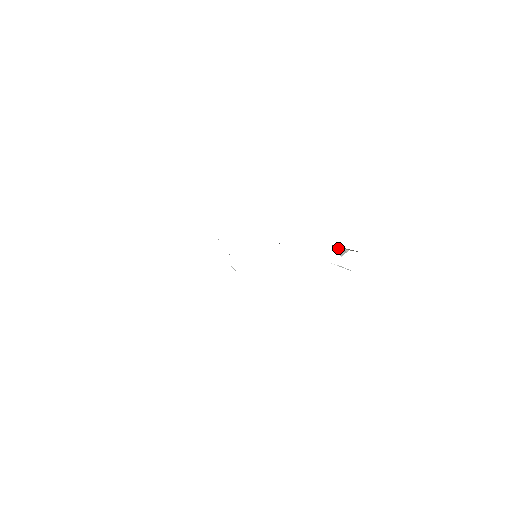
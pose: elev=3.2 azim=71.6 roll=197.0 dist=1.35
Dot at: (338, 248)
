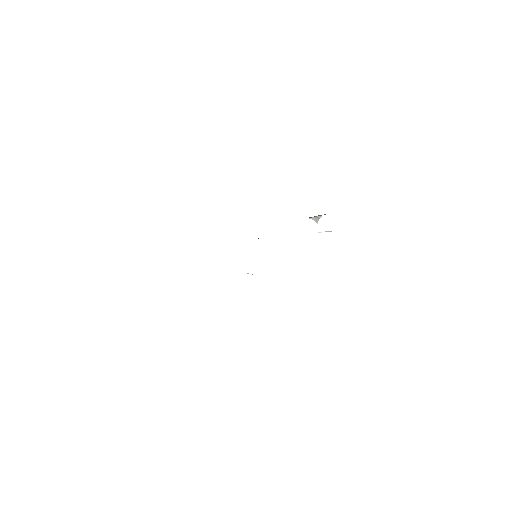
Dot at: (312, 218)
